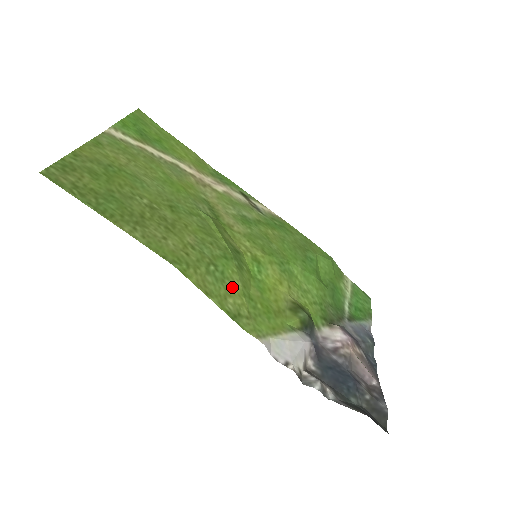
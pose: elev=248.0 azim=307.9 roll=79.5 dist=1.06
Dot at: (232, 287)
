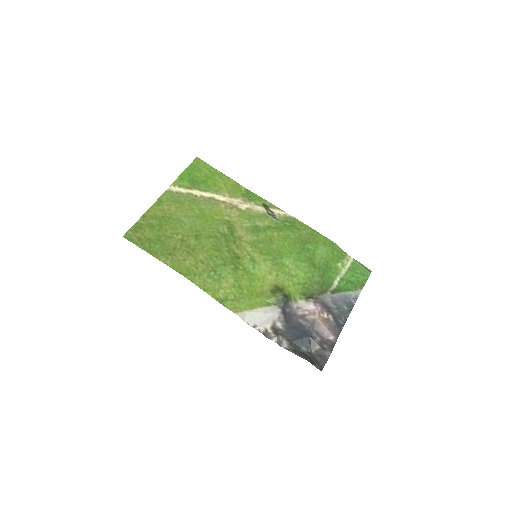
Dot at: (225, 283)
